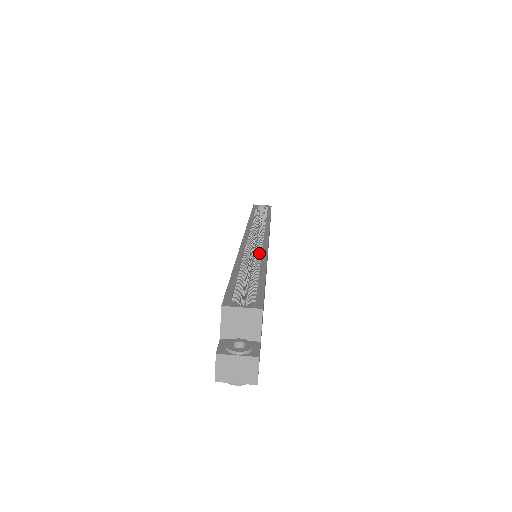
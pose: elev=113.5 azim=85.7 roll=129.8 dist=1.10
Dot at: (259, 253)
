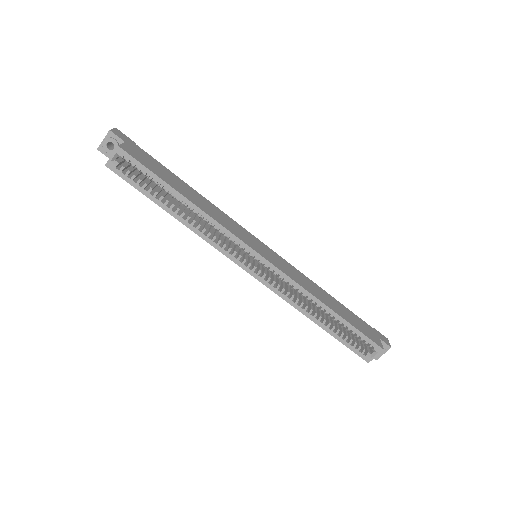
Dot at: occluded
